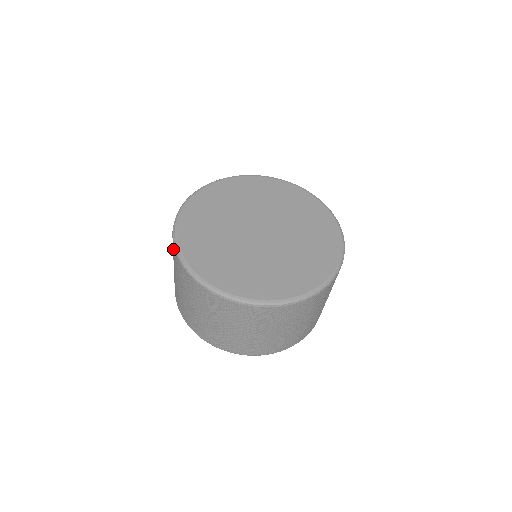
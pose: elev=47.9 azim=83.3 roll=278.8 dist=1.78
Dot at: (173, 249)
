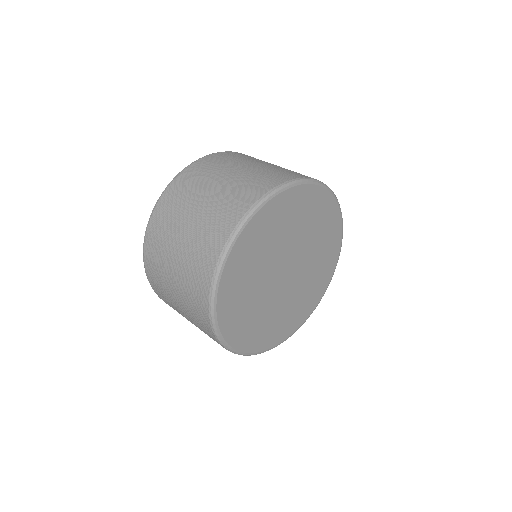
Dot at: (202, 287)
